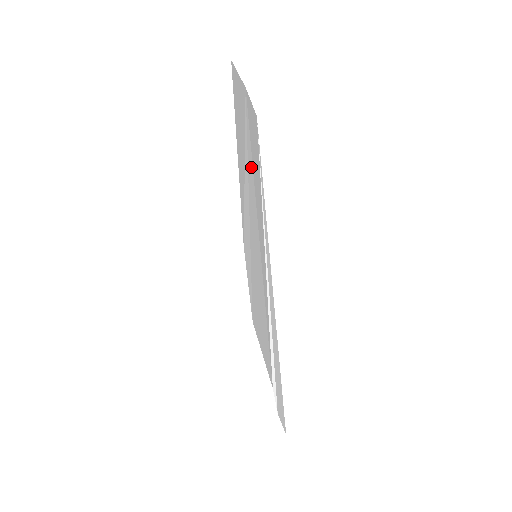
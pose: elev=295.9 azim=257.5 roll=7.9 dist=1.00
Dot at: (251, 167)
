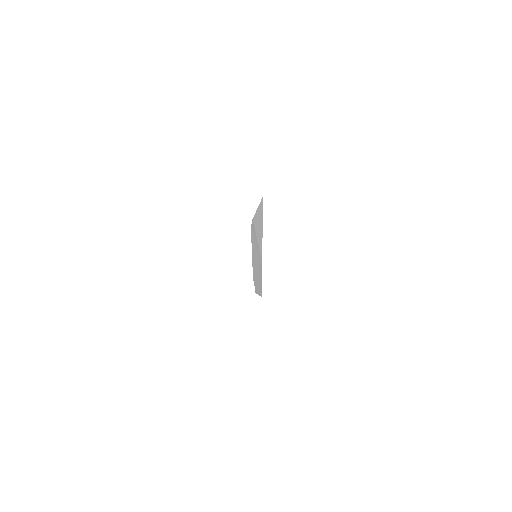
Dot at: (259, 263)
